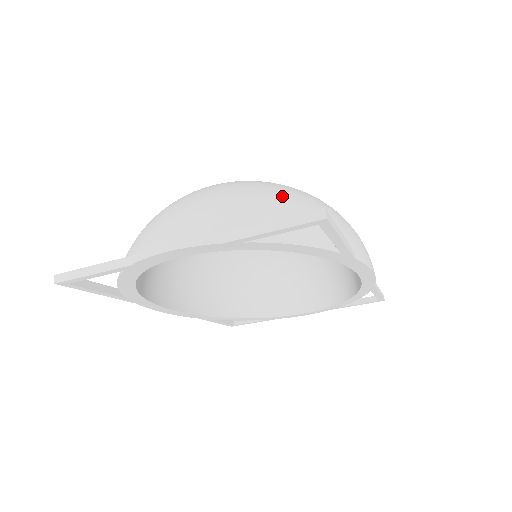
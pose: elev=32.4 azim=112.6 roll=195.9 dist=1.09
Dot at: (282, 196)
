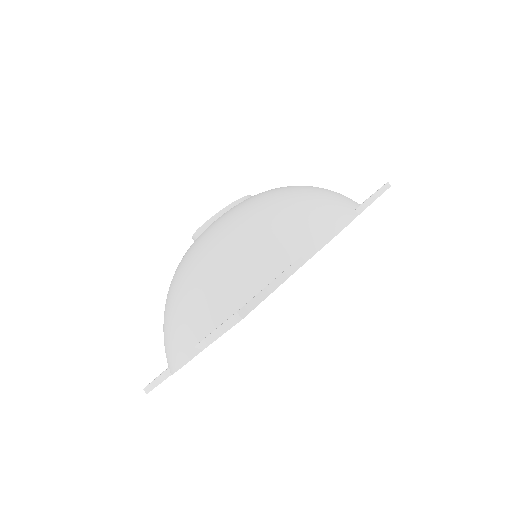
Dot at: (222, 263)
